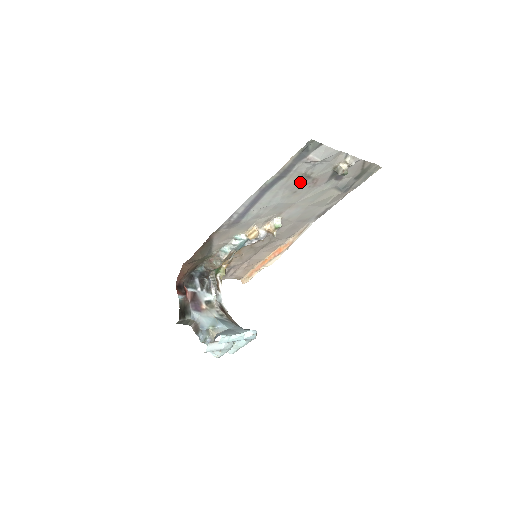
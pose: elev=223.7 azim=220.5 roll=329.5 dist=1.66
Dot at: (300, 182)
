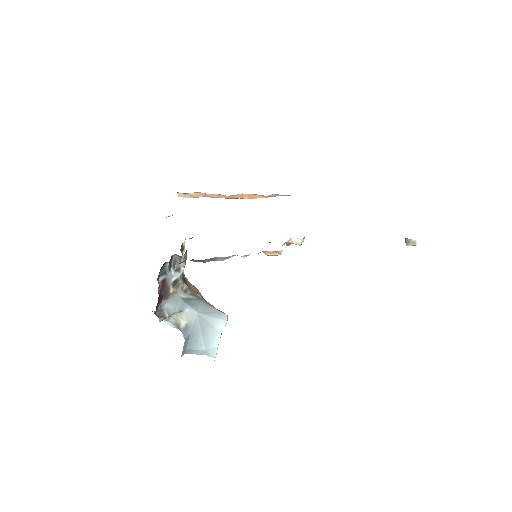
Dot at: occluded
